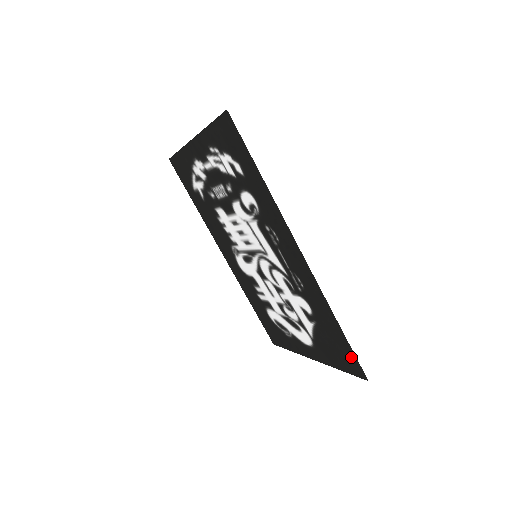
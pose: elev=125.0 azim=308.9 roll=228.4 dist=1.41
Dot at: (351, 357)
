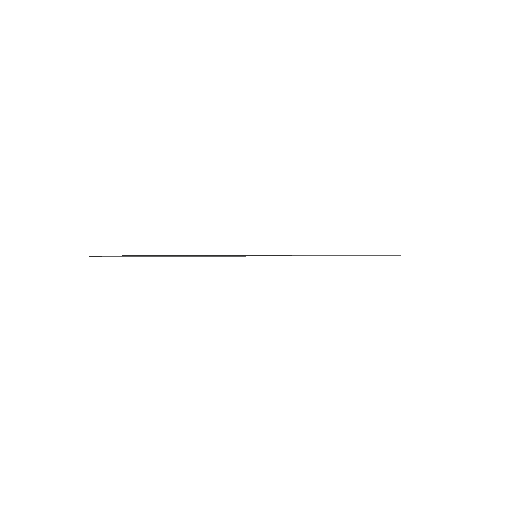
Dot at: occluded
